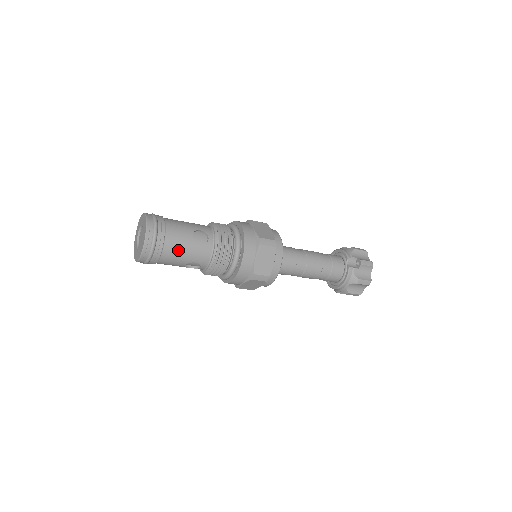
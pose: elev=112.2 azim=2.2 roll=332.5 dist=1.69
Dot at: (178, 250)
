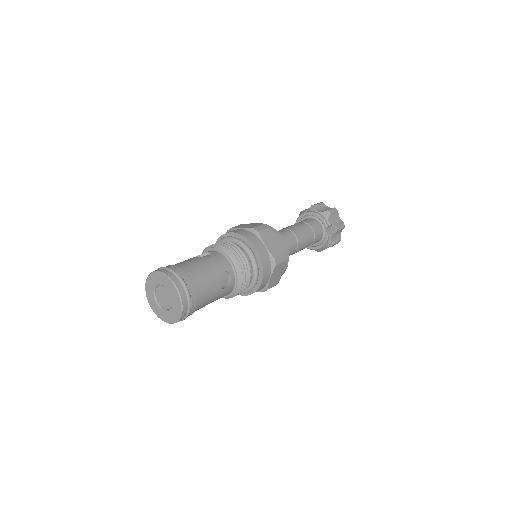
Dot at: (207, 302)
